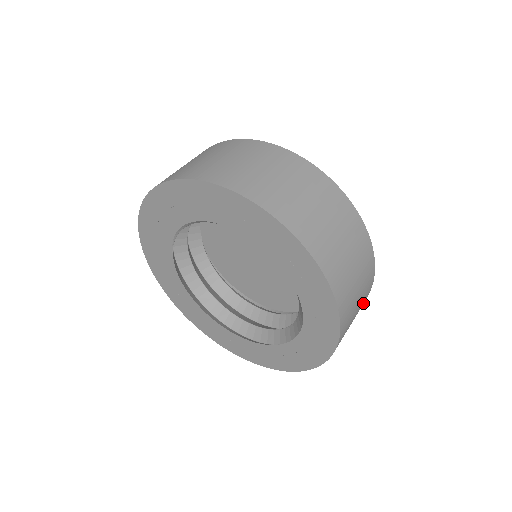
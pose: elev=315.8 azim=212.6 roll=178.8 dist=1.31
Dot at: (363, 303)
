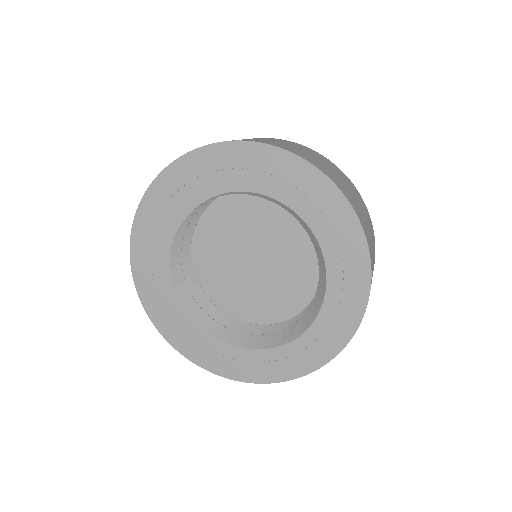
Dot at: occluded
